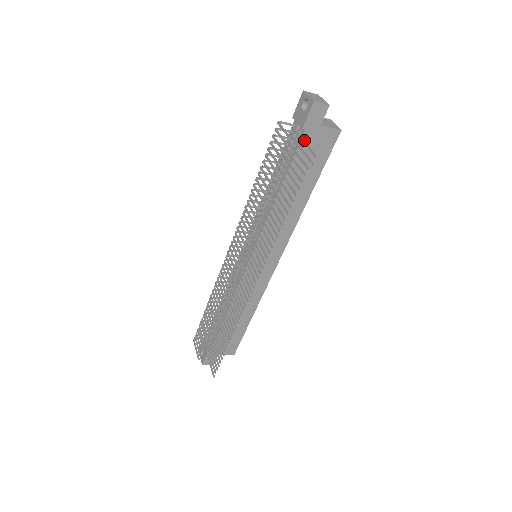
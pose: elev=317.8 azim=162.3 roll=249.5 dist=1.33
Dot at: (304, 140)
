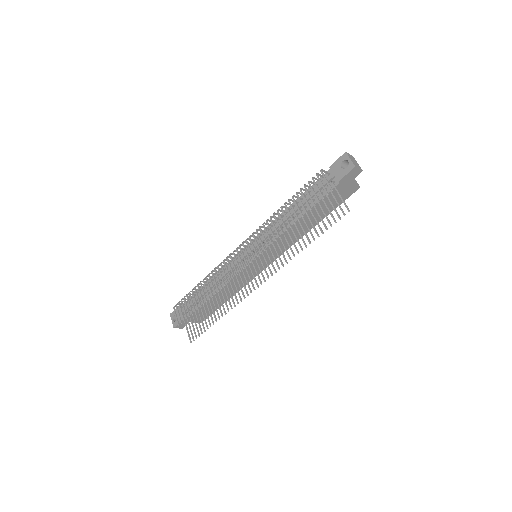
Dot at: occluded
